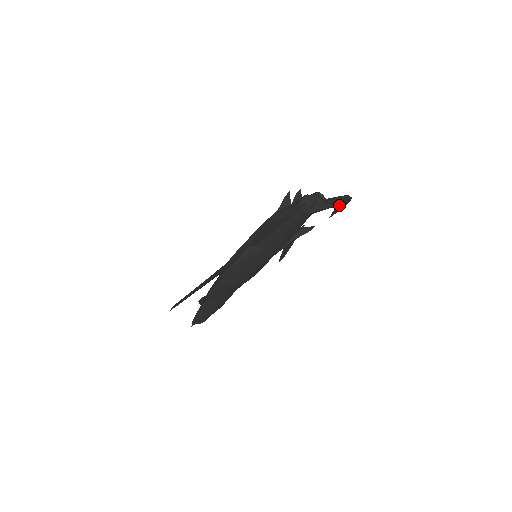
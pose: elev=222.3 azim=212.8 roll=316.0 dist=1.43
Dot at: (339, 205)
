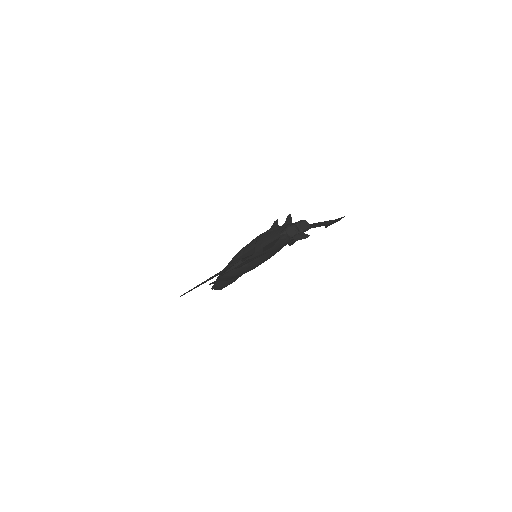
Dot at: occluded
